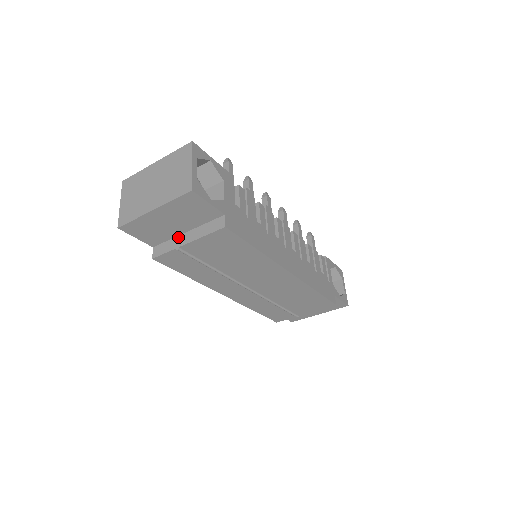
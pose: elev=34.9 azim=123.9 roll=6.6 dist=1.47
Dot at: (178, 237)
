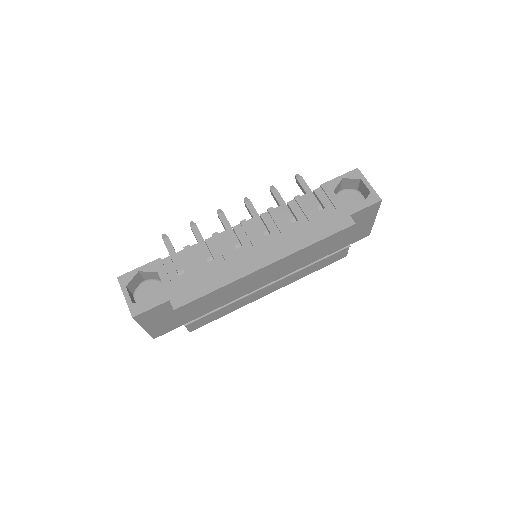
Dot at: occluded
